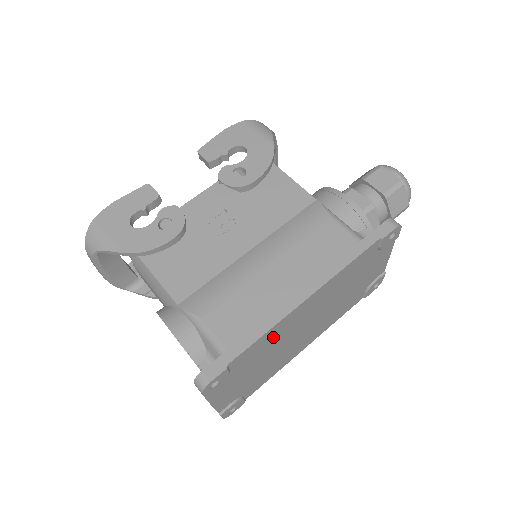
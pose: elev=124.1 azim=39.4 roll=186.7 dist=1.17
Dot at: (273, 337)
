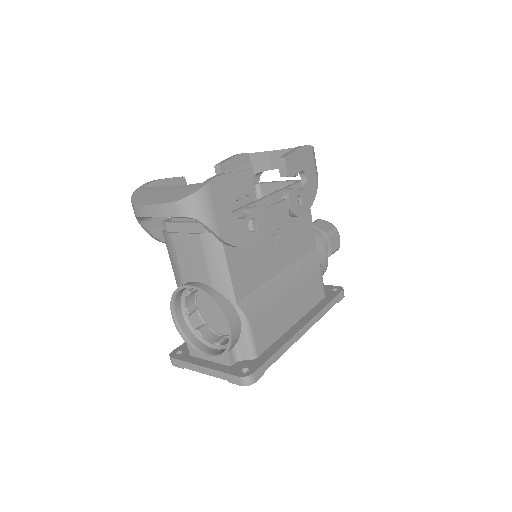
Dot at: occluded
